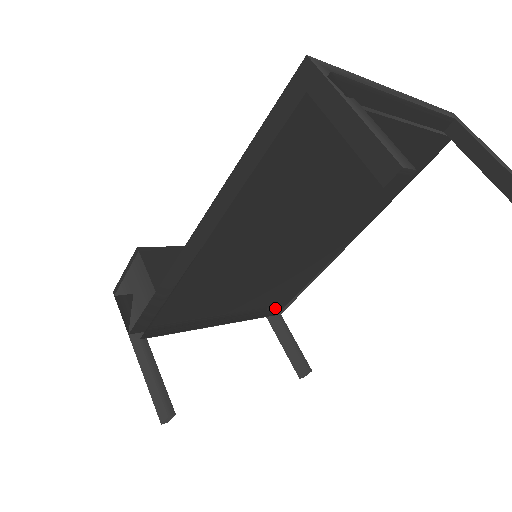
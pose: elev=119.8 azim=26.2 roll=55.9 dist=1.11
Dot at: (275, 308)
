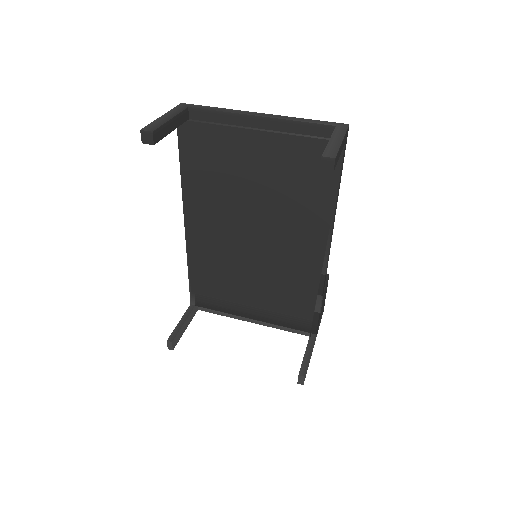
Dot at: (301, 321)
